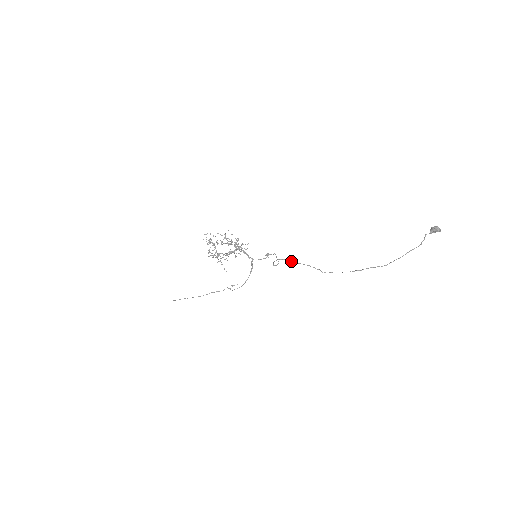
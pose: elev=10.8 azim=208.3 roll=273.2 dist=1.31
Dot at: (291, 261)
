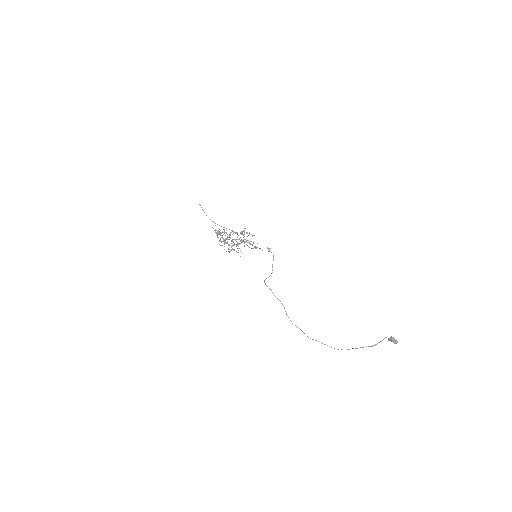
Dot at: (275, 296)
